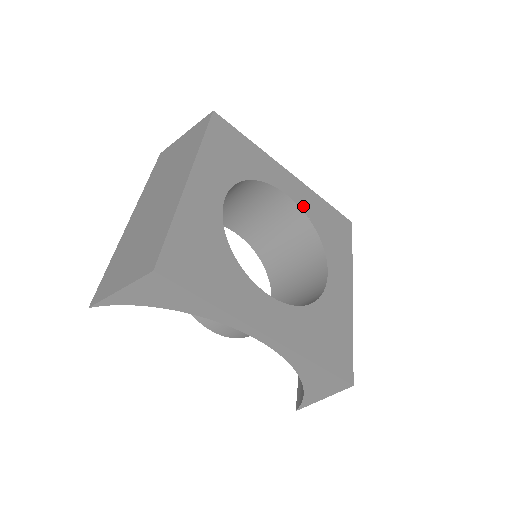
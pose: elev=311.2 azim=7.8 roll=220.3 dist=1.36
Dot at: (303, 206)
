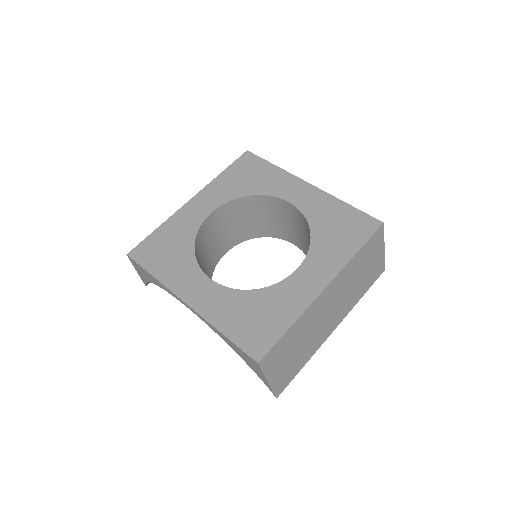
Dot at: (307, 211)
